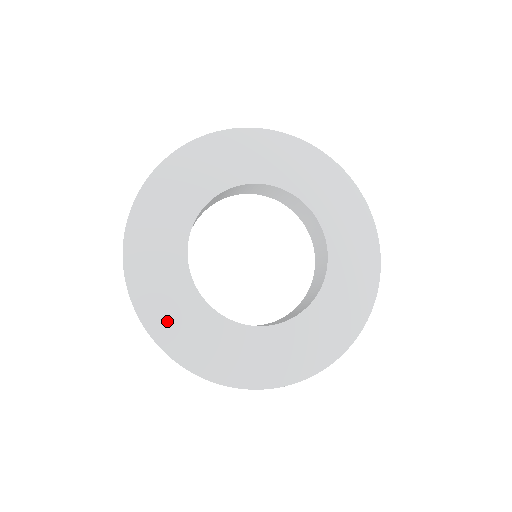
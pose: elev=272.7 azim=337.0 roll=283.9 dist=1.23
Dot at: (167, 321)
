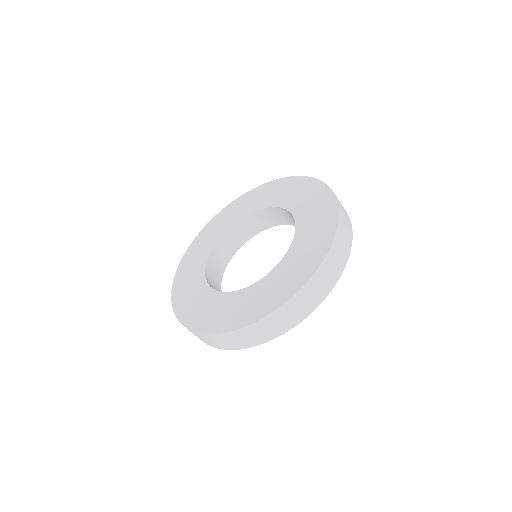
Dot at: (183, 284)
